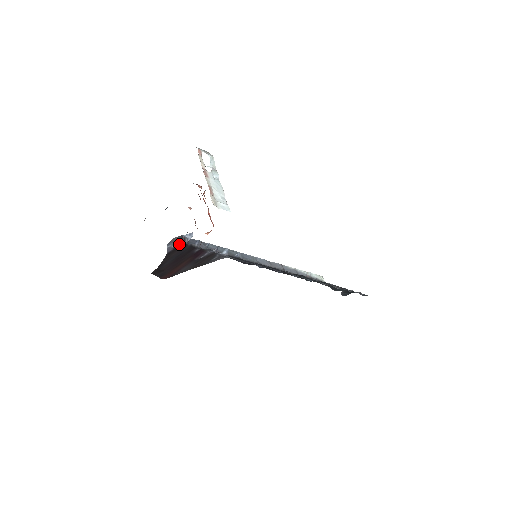
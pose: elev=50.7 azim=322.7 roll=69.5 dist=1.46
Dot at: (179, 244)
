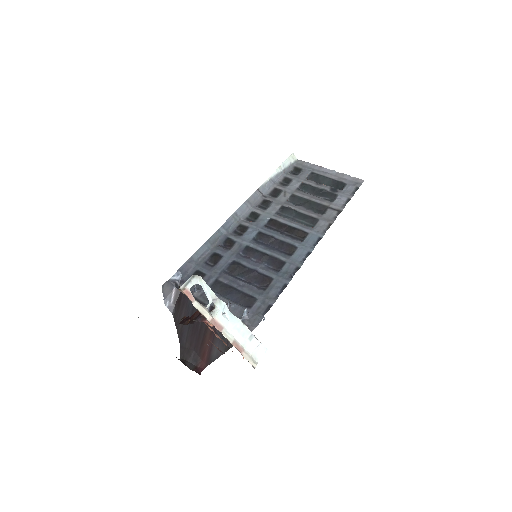
Dot at: (176, 295)
